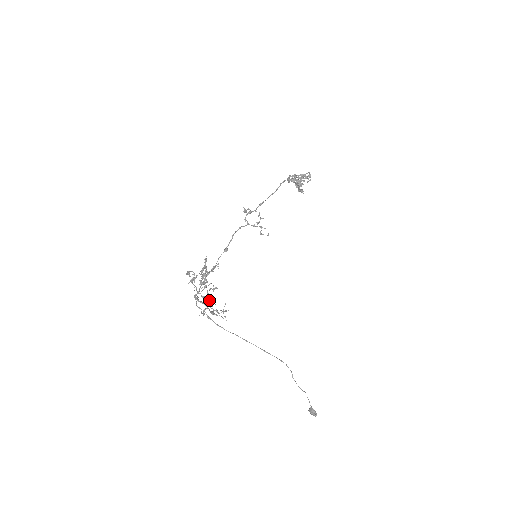
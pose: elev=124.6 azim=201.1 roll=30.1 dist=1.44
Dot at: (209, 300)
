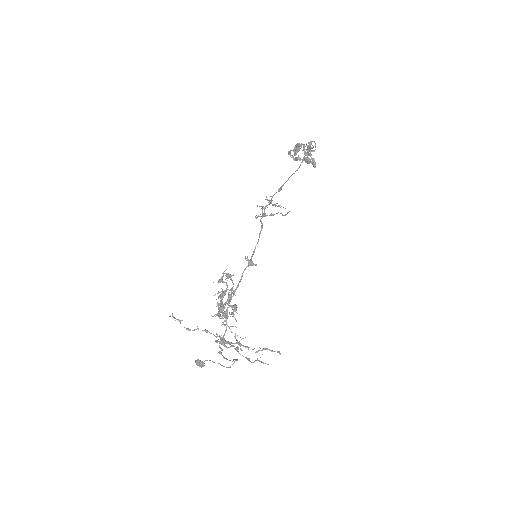
Dot at: occluded
